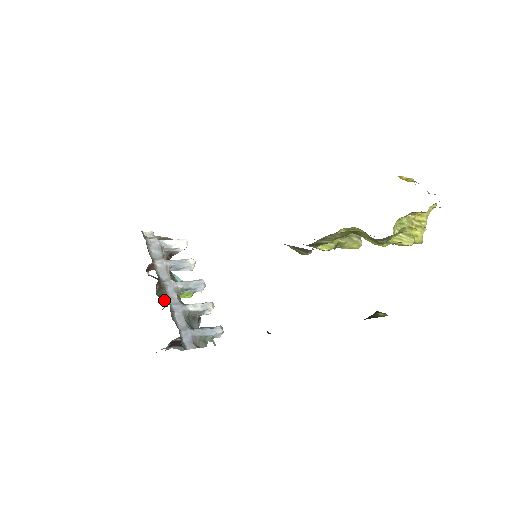
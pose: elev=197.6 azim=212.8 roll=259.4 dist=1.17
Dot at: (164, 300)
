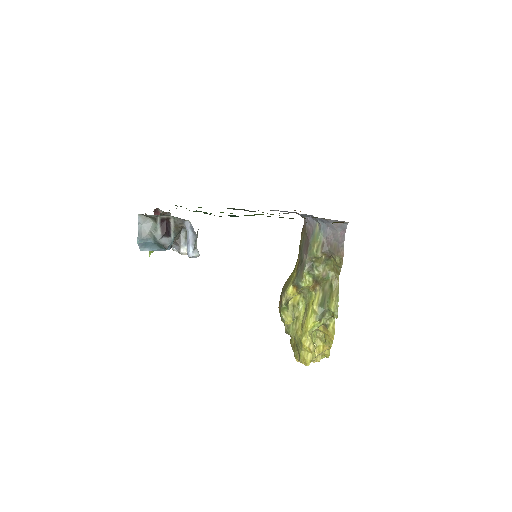
Dot at: occluded
